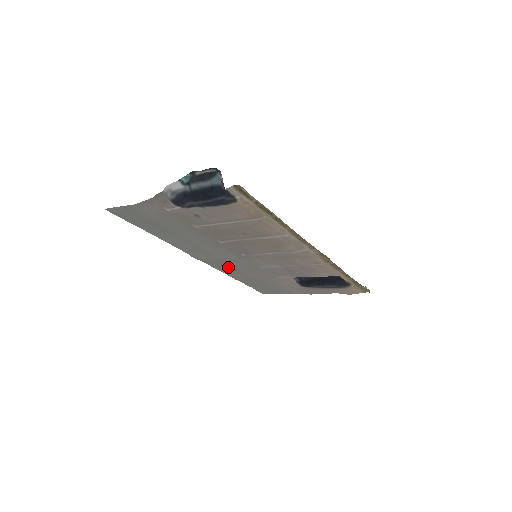
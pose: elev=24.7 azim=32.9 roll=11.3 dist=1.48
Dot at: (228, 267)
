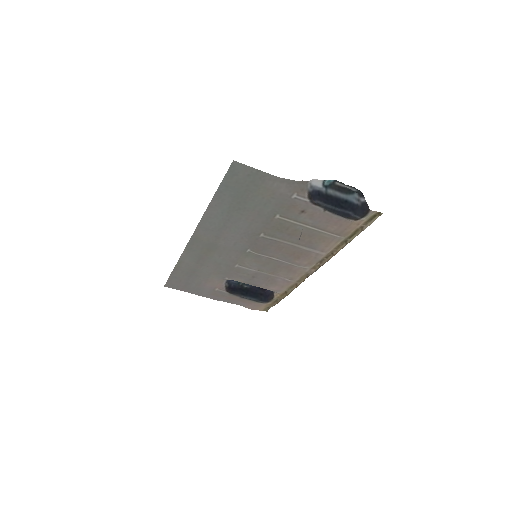
Dot at: (201, 253)
